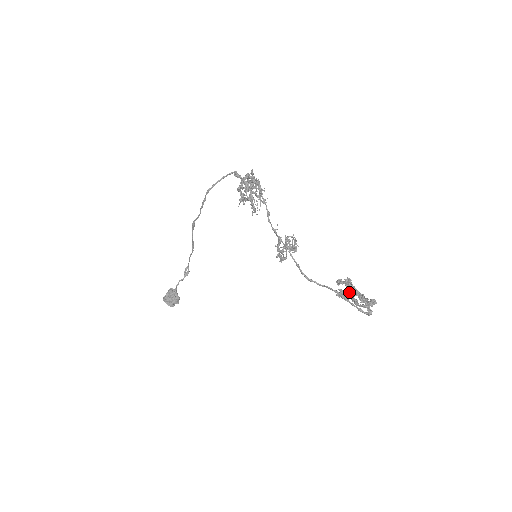
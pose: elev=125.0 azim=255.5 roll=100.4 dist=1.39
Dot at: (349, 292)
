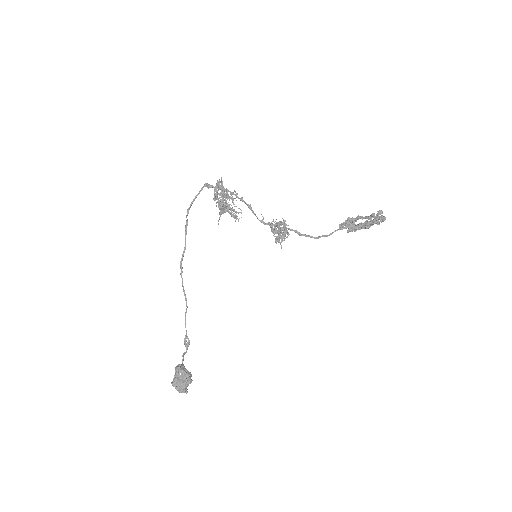
Dot at: (355, 221)
